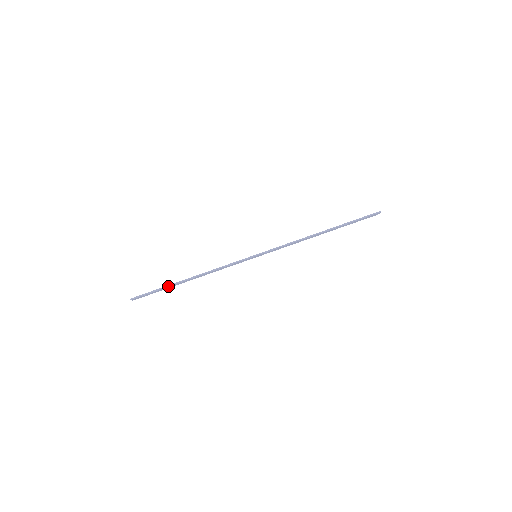
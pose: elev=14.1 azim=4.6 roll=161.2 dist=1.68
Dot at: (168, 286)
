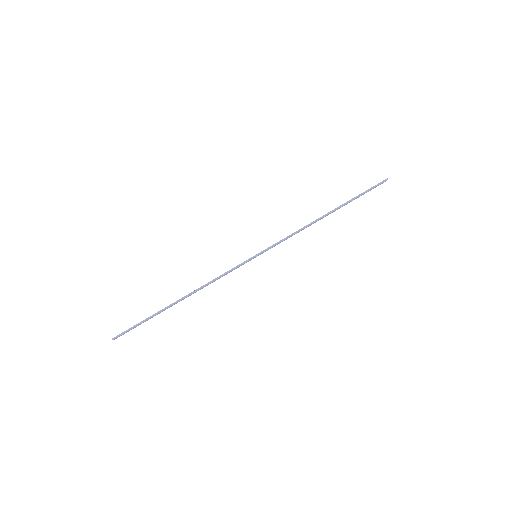
Dot at: (157, 313)
